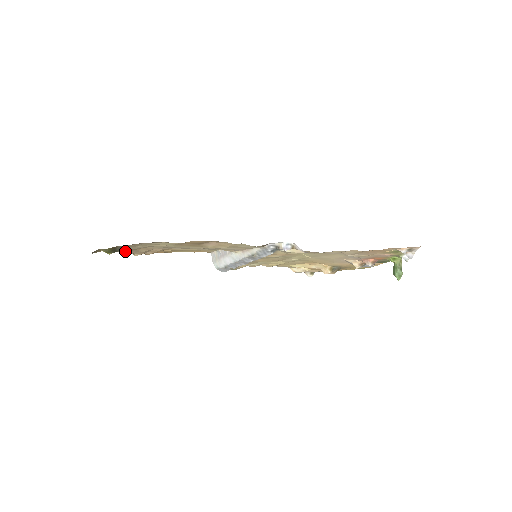
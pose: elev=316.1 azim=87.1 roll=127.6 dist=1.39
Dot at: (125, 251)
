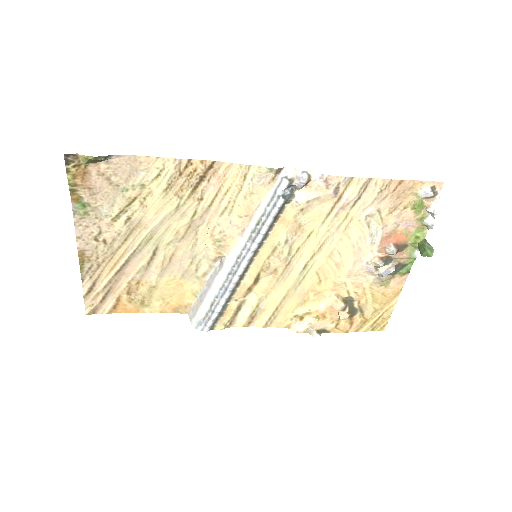
Dot at: (84, 266)
